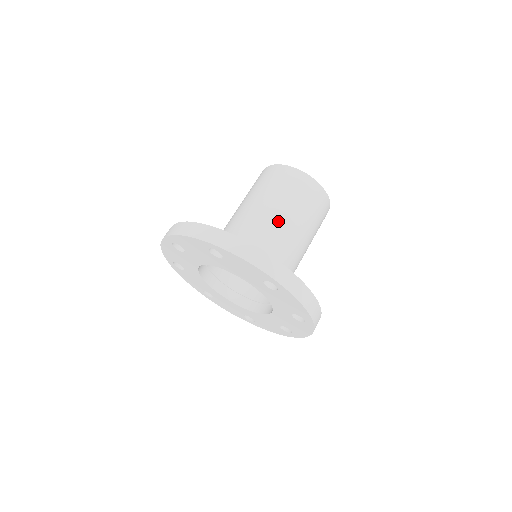
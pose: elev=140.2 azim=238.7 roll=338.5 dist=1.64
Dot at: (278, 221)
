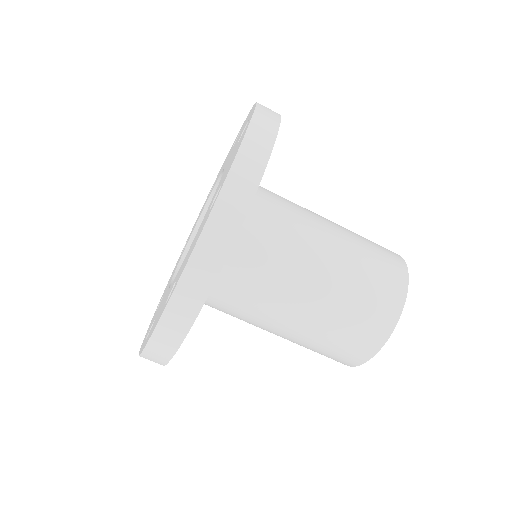
Dot at: occluded
